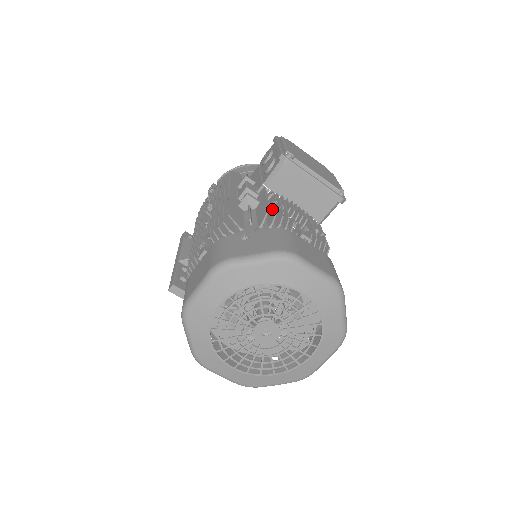
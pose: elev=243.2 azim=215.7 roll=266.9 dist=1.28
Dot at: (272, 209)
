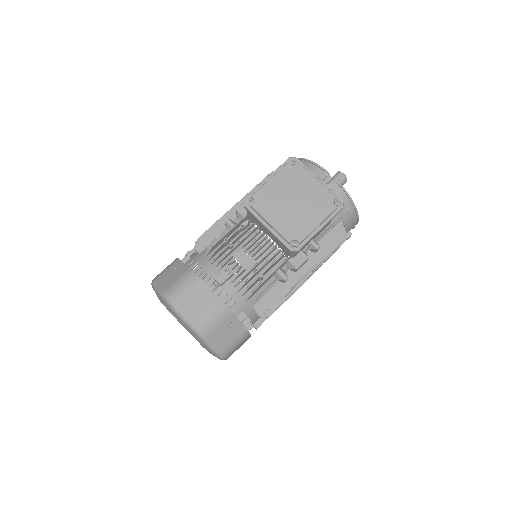
Dot at: (222, 244)
